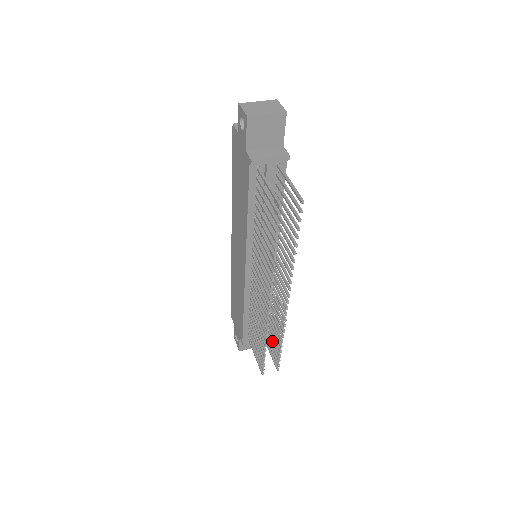
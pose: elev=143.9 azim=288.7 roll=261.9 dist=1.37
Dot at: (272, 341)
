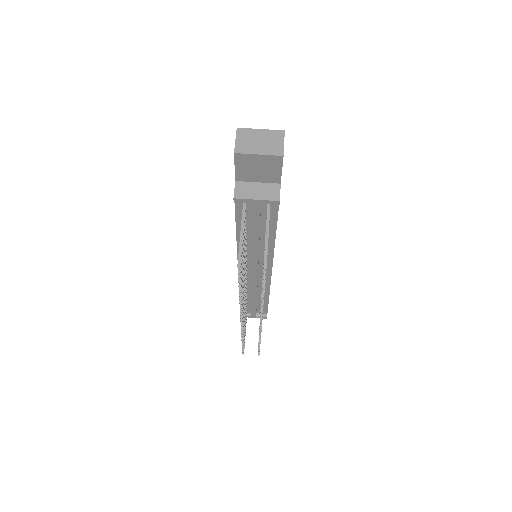
Dot at: occluded
